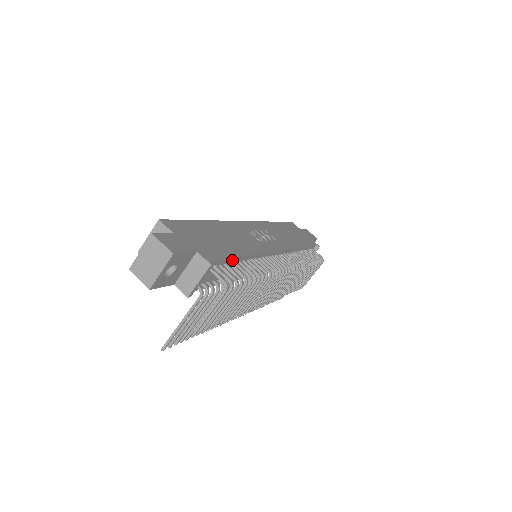
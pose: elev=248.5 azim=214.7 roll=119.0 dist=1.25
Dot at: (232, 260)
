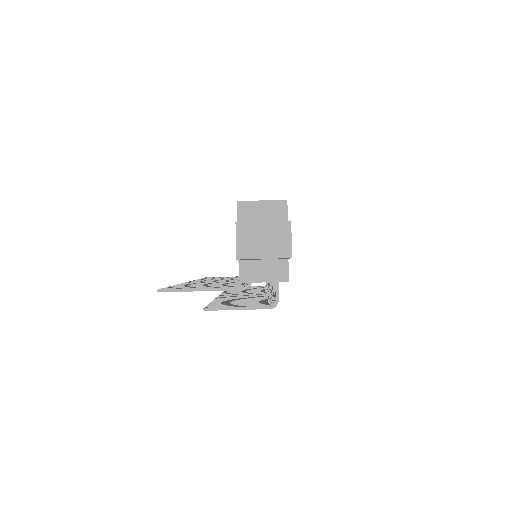
Dot at: occluded
